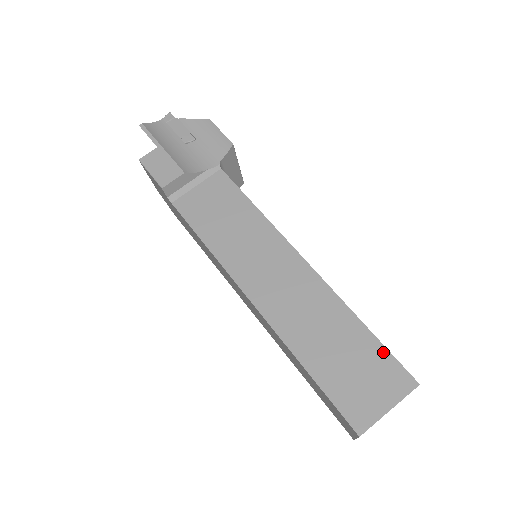
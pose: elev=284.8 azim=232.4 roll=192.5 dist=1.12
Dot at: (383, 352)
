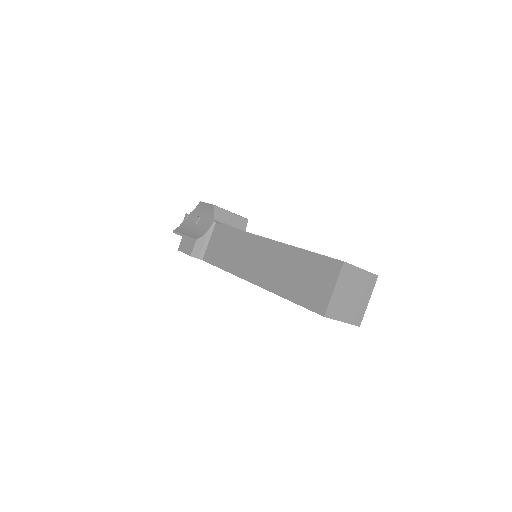
Dot at: (319, 258)
